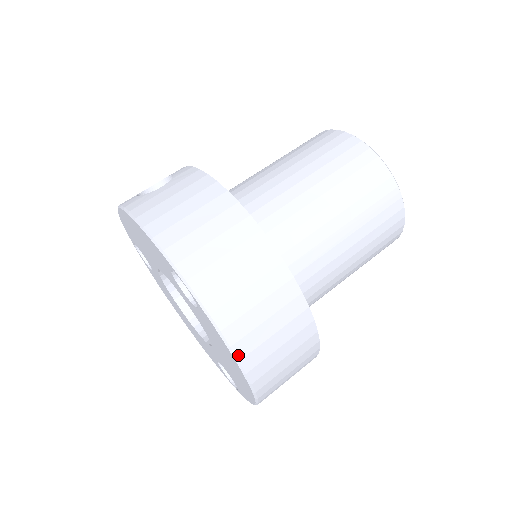
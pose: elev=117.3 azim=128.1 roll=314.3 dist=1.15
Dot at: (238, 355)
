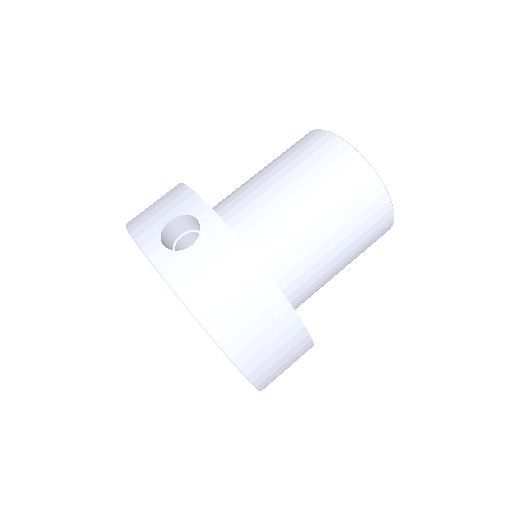
Dot at: (260, 388)
